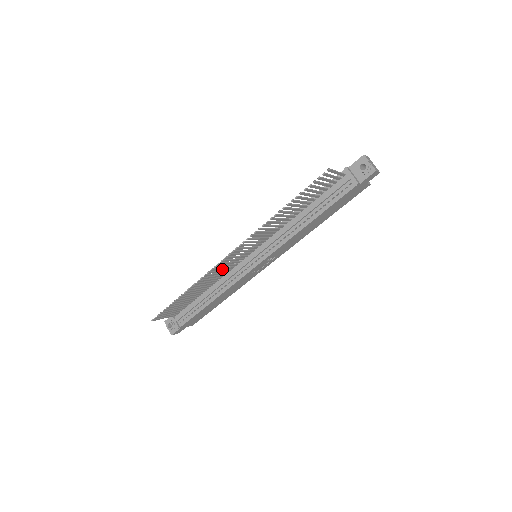
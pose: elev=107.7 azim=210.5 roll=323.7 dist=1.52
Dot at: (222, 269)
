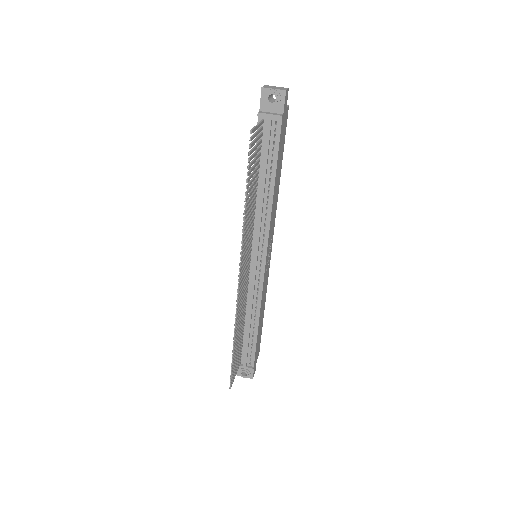
Dot at: (242, 295)
